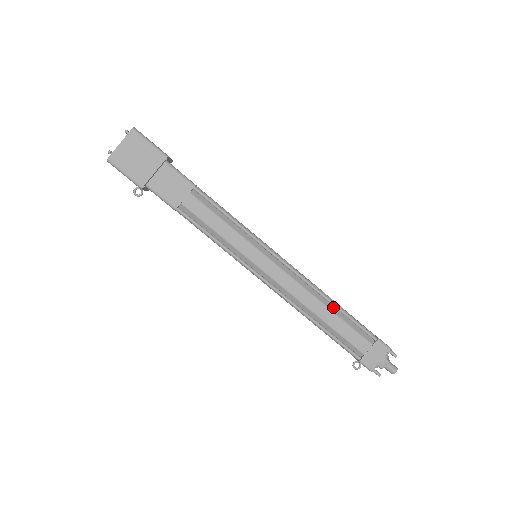
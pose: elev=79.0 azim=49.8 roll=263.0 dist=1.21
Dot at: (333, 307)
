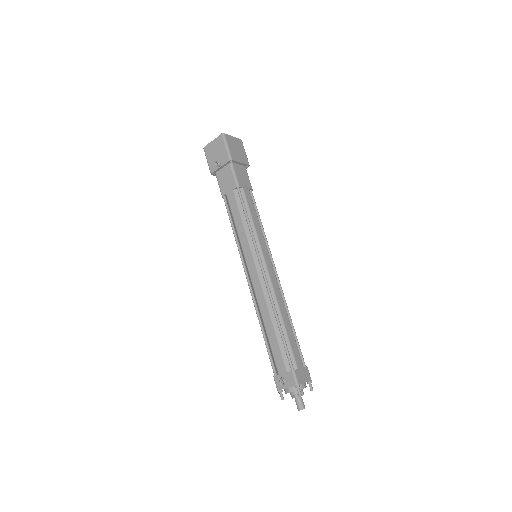
Dot at: (289, 322)
